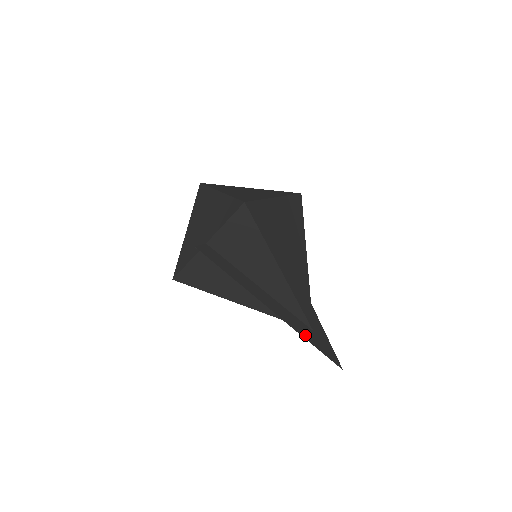
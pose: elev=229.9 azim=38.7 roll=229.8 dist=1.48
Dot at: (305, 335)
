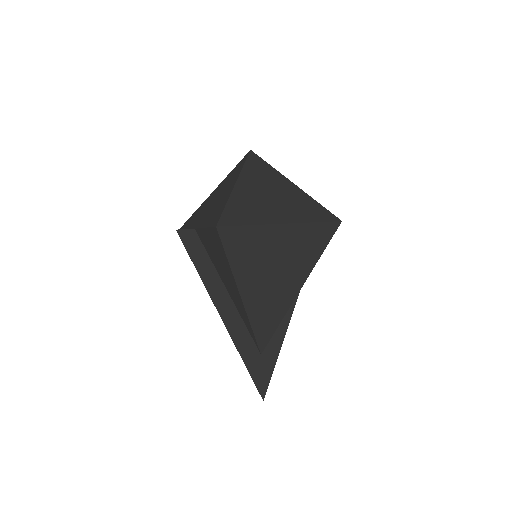
Dot at: (245, 355)
